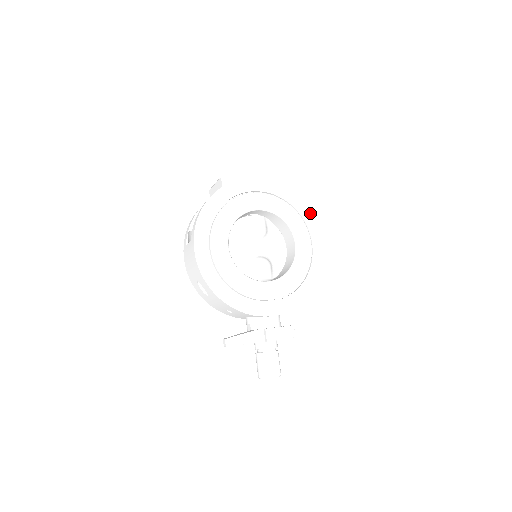
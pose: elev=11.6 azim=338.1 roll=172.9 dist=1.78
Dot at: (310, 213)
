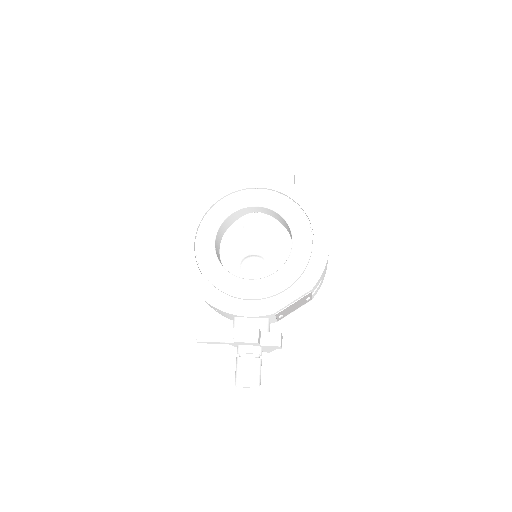
Dot at: (318, 210)
